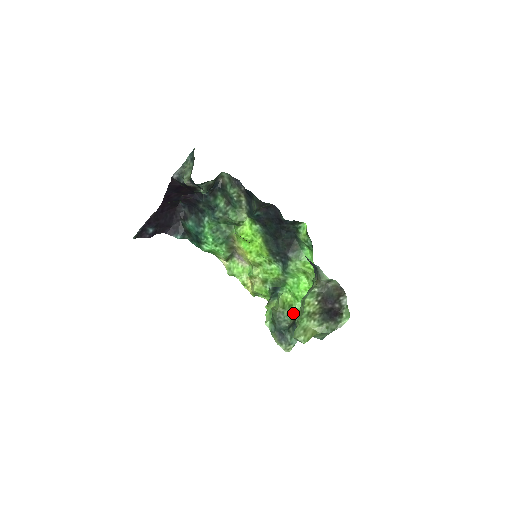
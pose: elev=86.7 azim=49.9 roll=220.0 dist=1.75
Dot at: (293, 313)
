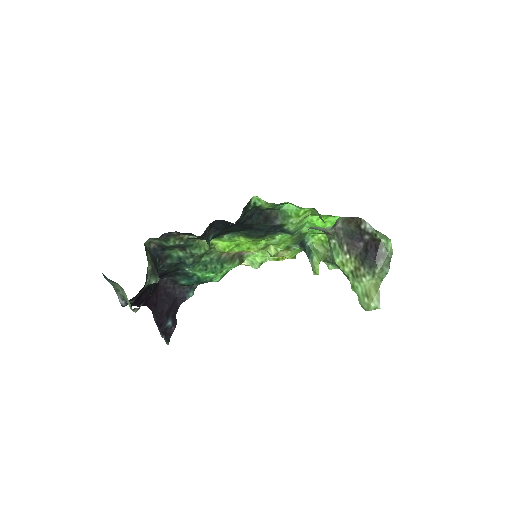
Dot at: occluded
